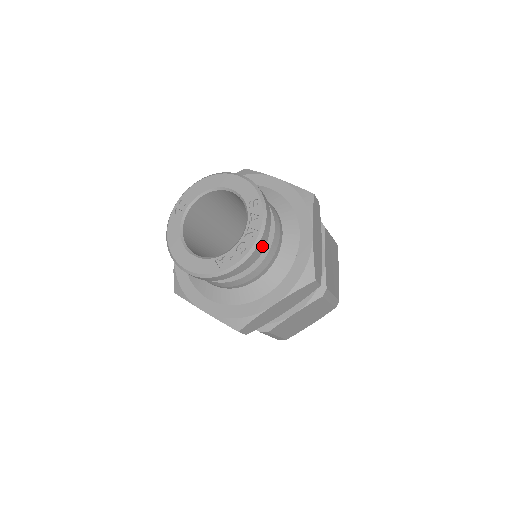
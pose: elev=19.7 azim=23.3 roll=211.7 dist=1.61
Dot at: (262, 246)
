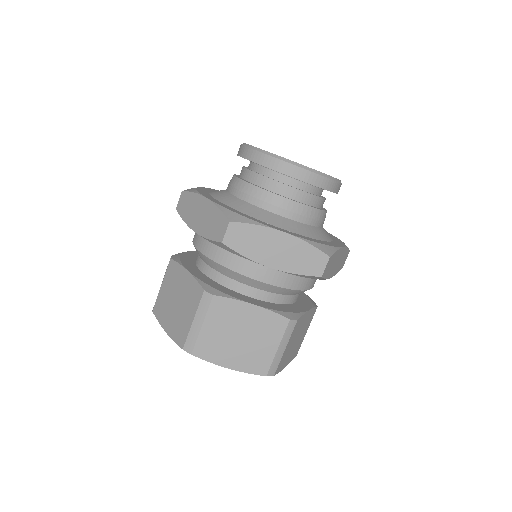
Dot at: (324, 186)
